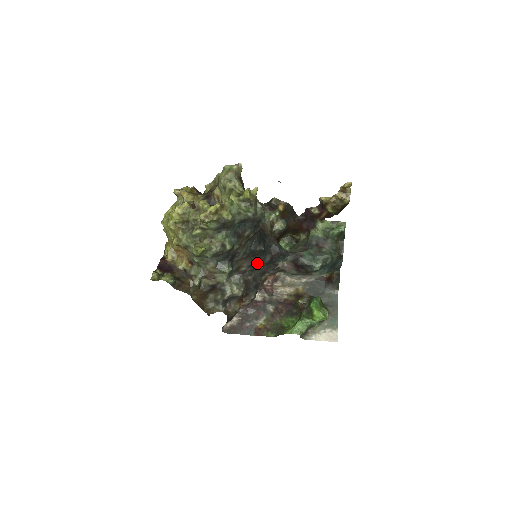
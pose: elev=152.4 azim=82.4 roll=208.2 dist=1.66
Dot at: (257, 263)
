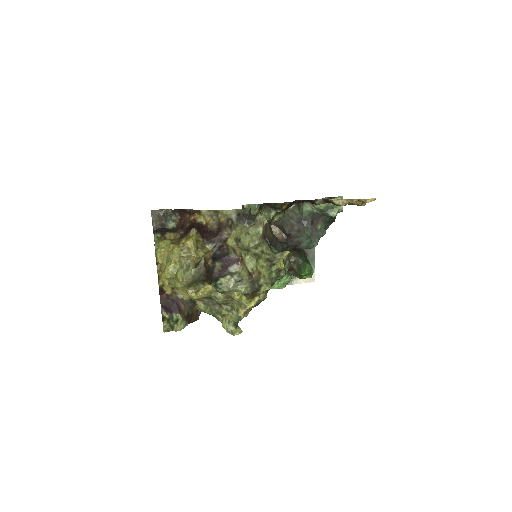
Dot at: occluded
